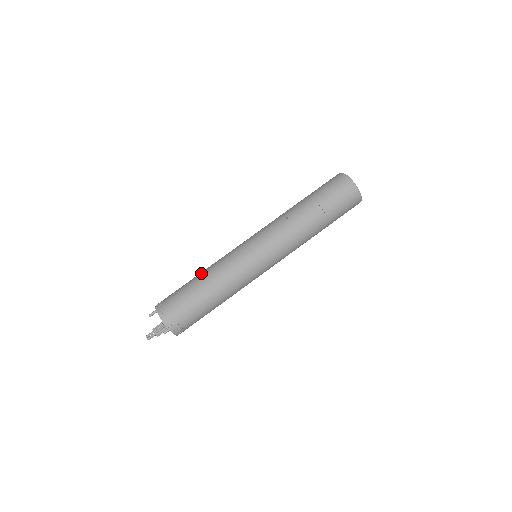
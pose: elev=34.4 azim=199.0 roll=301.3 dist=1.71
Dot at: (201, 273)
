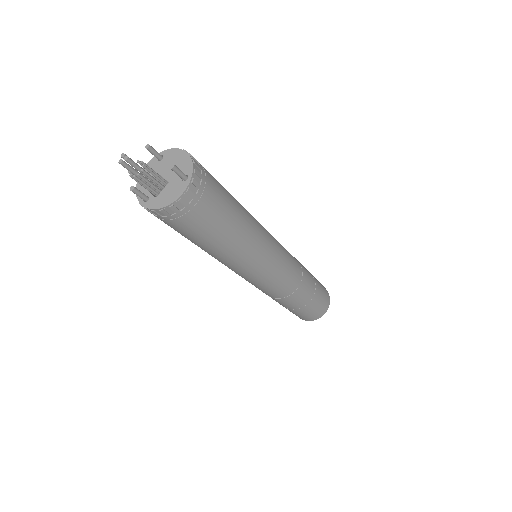
Dot at: occluded
